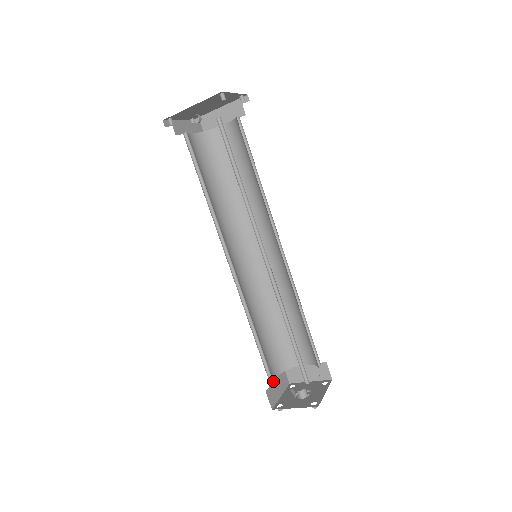
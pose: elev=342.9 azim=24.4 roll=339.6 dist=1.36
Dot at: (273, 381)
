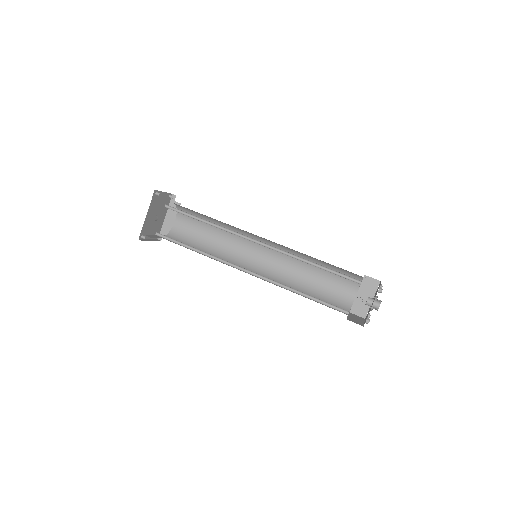
Dot at: occluded
